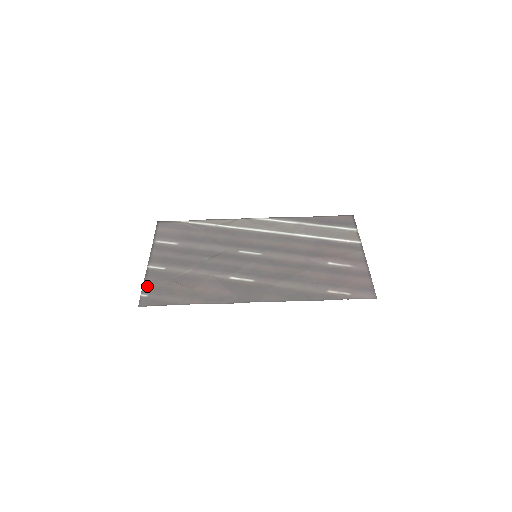
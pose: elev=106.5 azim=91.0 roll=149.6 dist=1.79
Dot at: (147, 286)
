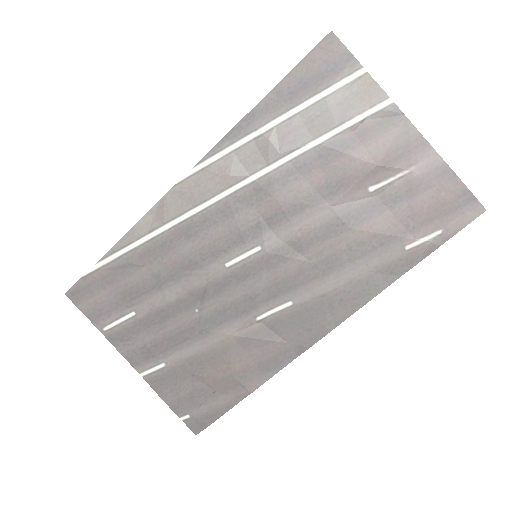
Dot at: (174, 404)
